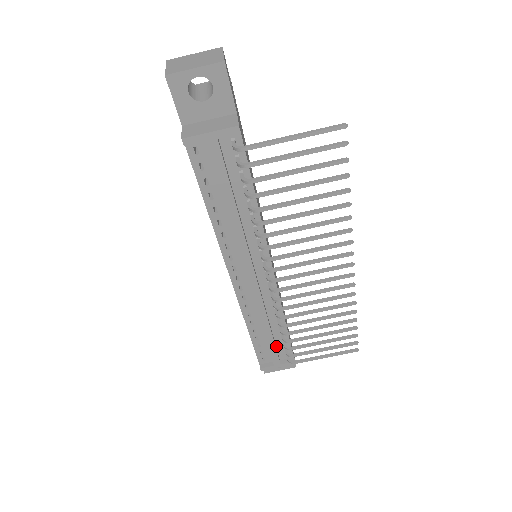
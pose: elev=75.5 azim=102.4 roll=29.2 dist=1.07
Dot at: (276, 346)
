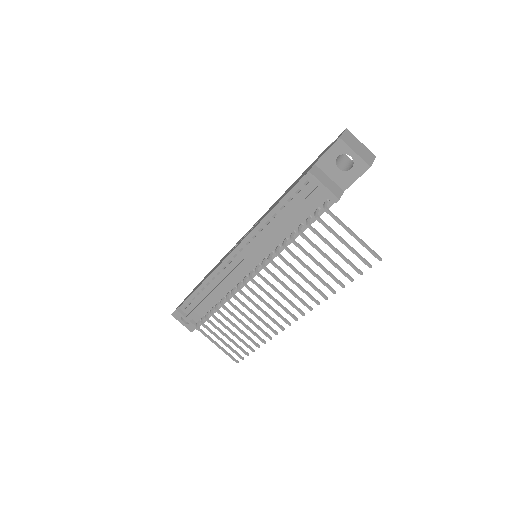
Dot at: (201, 310)
